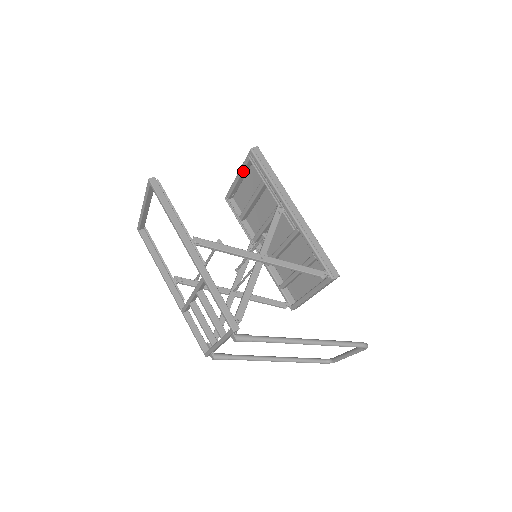
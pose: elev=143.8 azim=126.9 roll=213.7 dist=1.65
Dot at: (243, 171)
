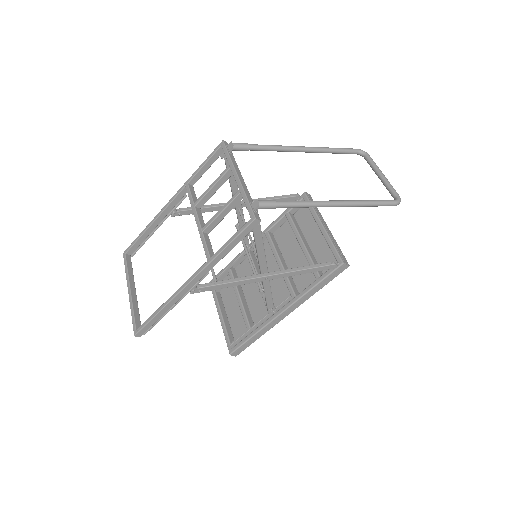
Dot at: (219, 304)
